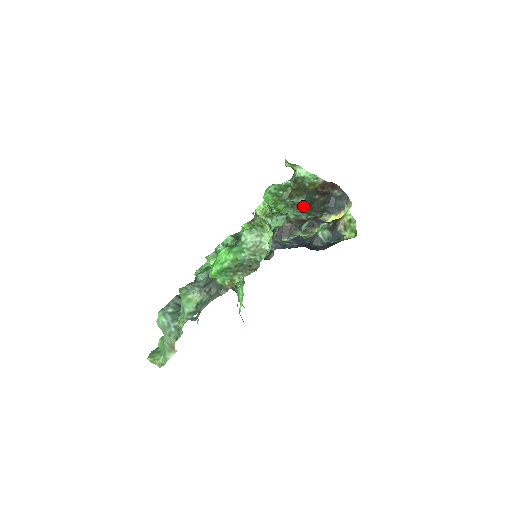
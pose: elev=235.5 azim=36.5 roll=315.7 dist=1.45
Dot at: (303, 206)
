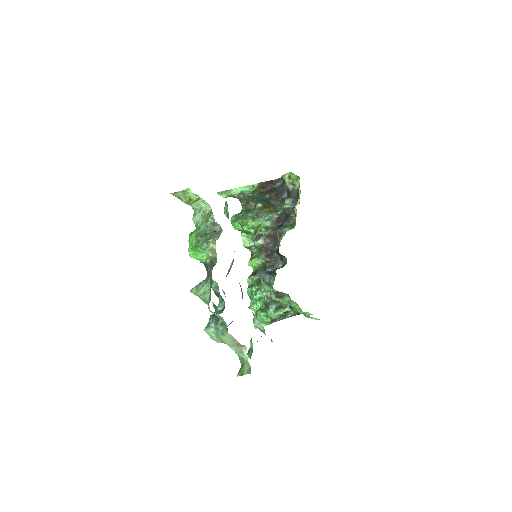
Dot at: (263, 208)
